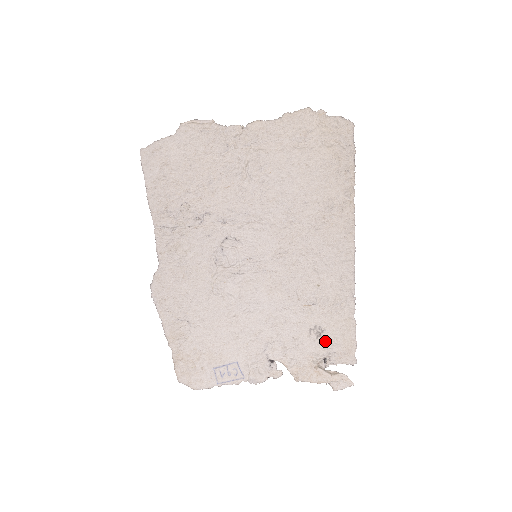
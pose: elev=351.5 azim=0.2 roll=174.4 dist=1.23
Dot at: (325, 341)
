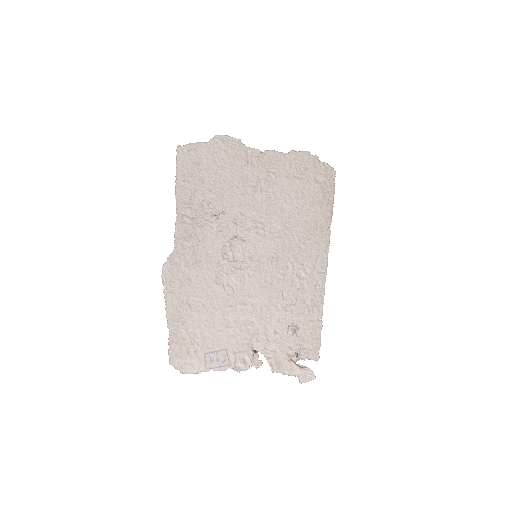
Dot at: (299, 338)
